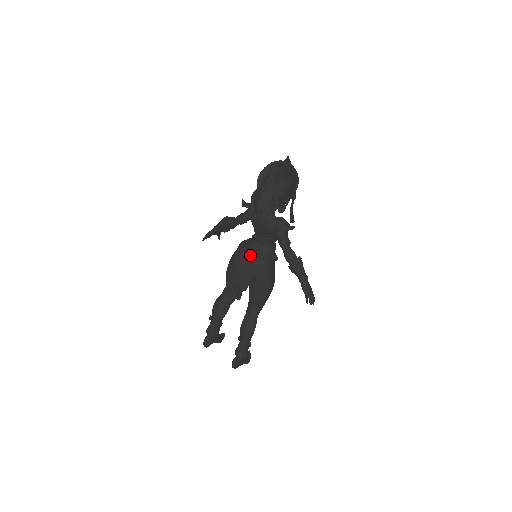
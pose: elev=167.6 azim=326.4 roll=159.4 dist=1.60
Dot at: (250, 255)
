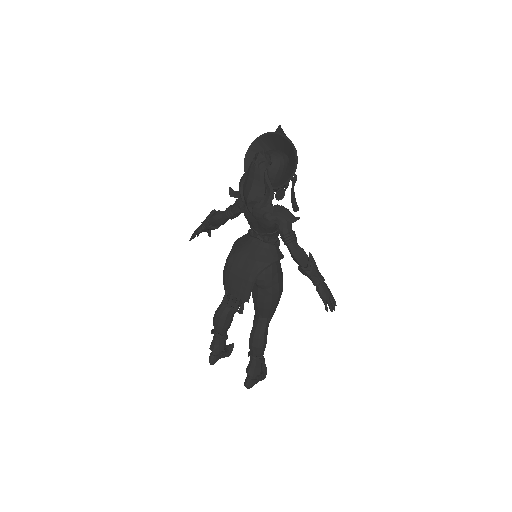
Dot at: (248, 257)
